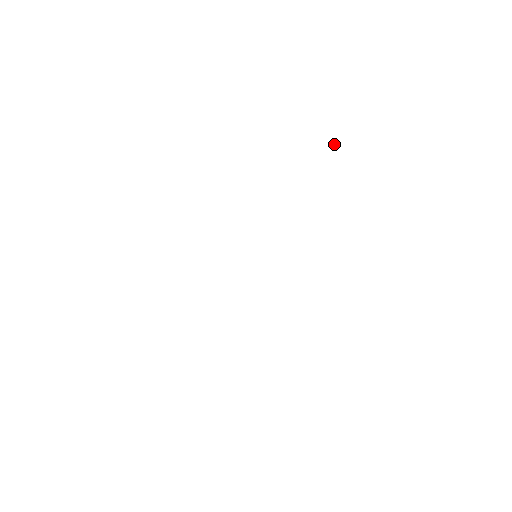
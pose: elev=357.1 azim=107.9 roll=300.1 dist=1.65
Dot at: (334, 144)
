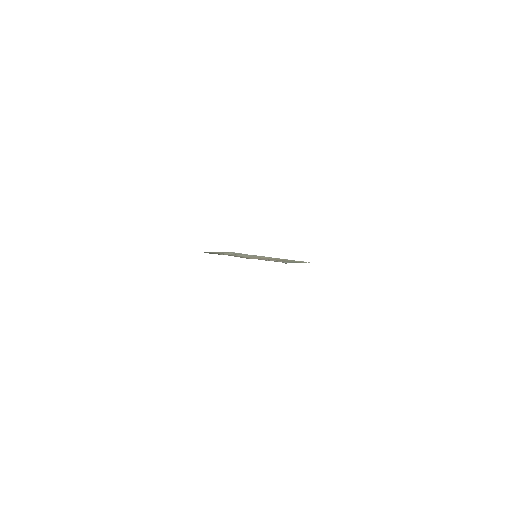
Dot at: occluded
